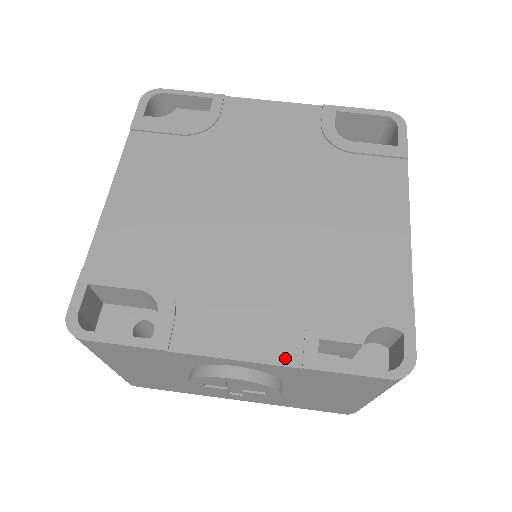
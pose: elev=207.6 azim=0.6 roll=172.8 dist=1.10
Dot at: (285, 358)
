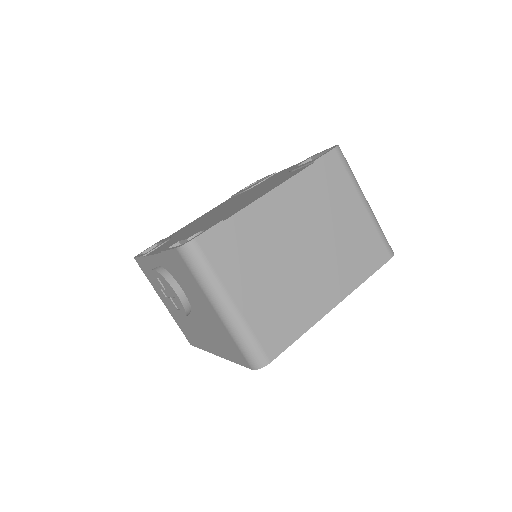
Dot at: occluded
